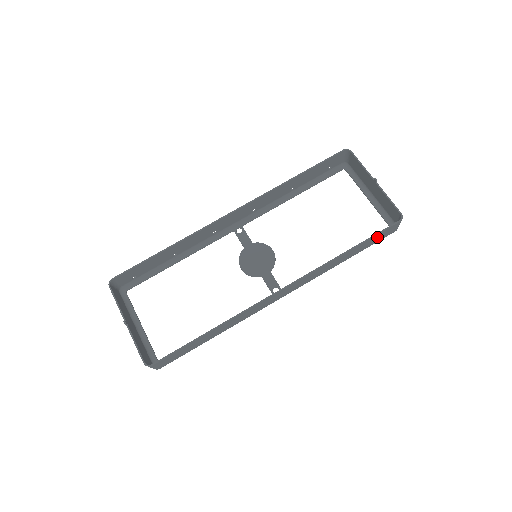
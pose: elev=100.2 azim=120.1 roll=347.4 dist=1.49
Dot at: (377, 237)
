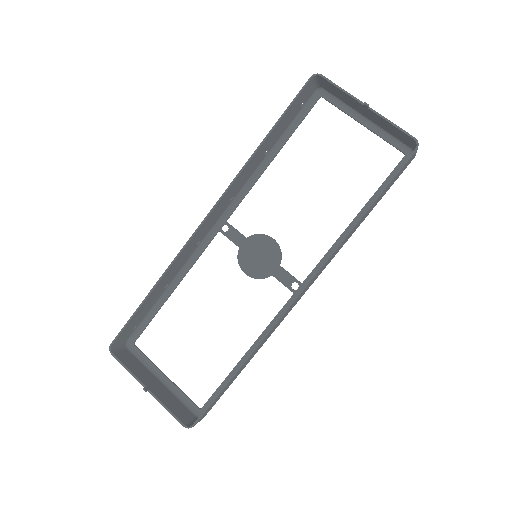
Dot at: (393, 180)
